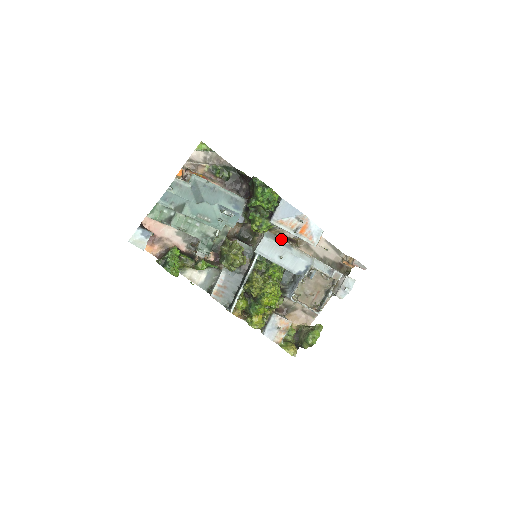
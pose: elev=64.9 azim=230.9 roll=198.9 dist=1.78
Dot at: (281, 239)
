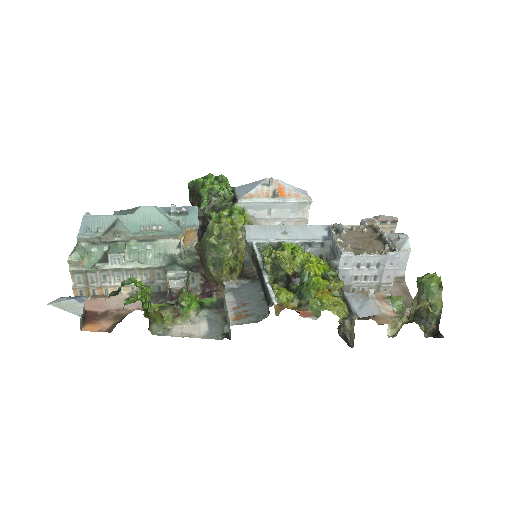
Dot at: occluded
